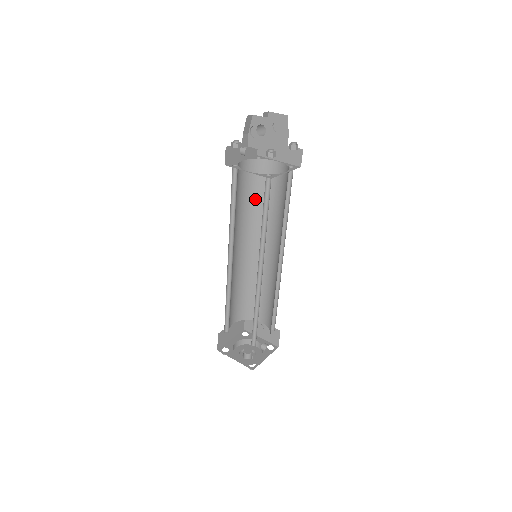
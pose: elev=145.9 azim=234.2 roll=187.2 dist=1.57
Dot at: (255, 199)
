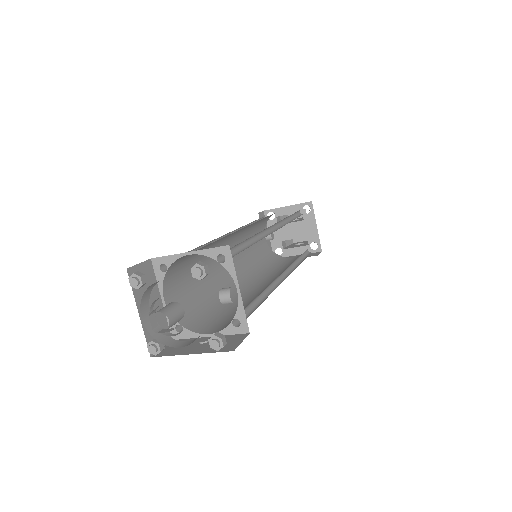
Dot at: (261, 263)
